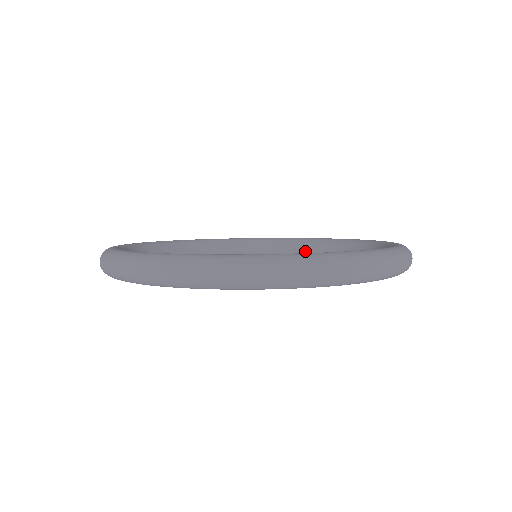
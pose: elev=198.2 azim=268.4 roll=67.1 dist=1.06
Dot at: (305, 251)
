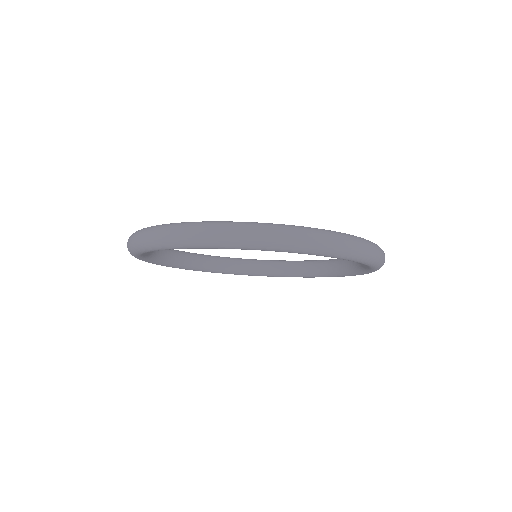
Dot at: (261, 269)
